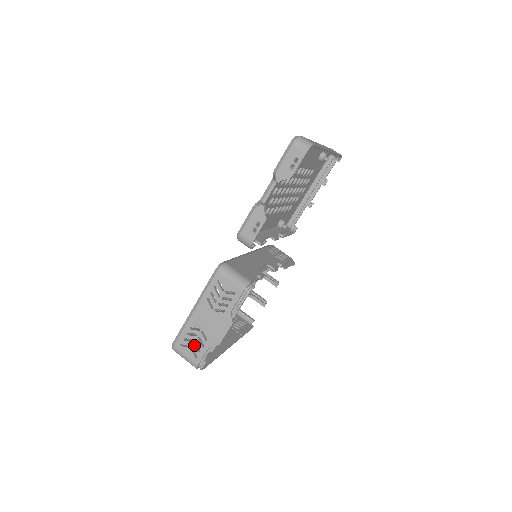
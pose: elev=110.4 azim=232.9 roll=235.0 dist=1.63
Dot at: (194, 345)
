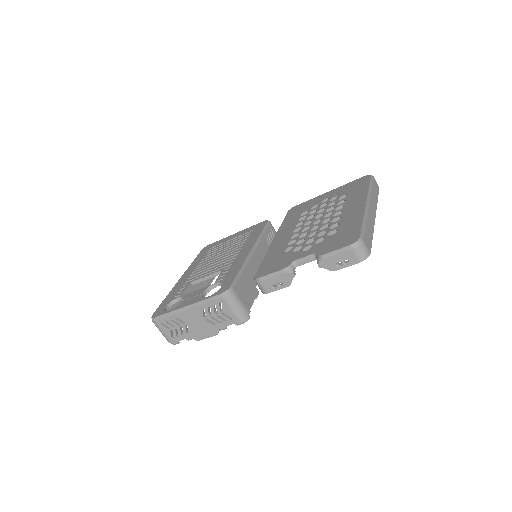
Dot at: (174, 330)
